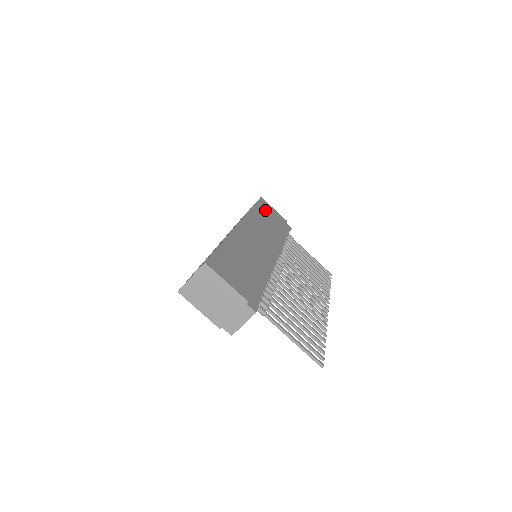
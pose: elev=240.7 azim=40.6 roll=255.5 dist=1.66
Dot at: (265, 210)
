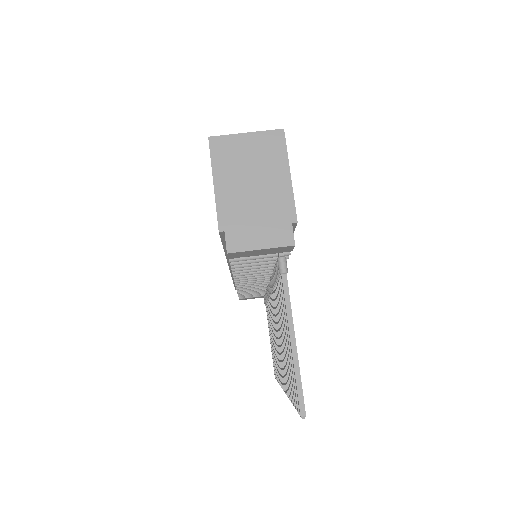
Dot at: occluded
